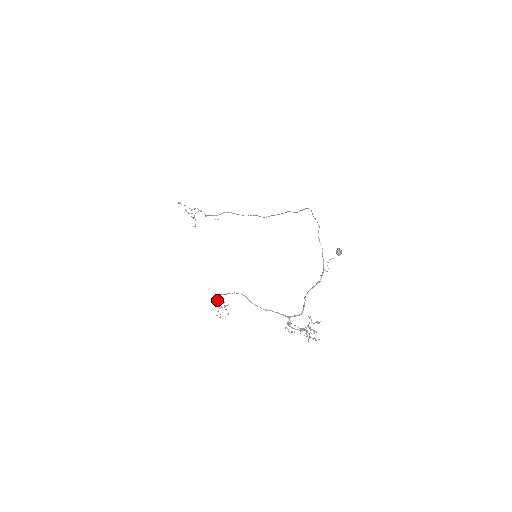
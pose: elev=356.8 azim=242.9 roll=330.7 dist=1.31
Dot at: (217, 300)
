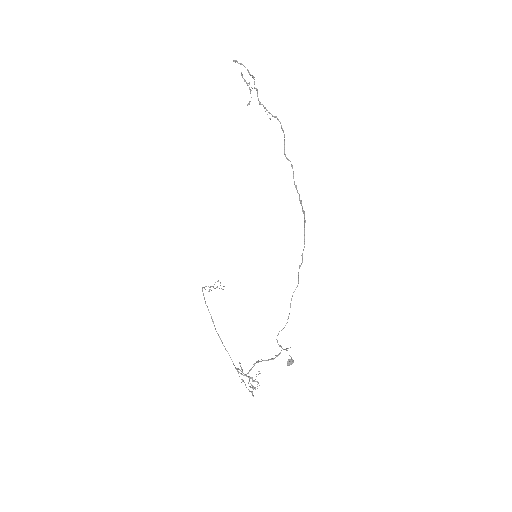
Dot at: occluded
